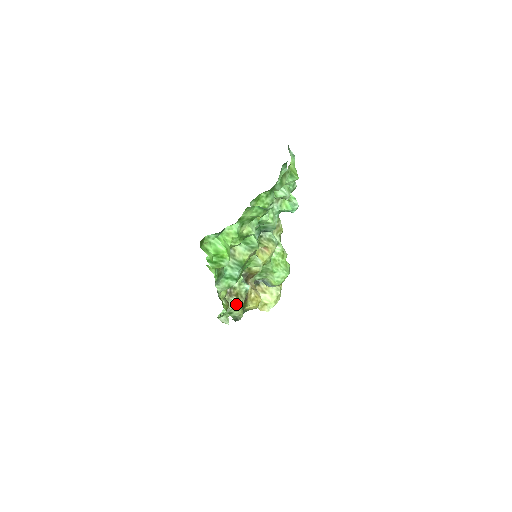
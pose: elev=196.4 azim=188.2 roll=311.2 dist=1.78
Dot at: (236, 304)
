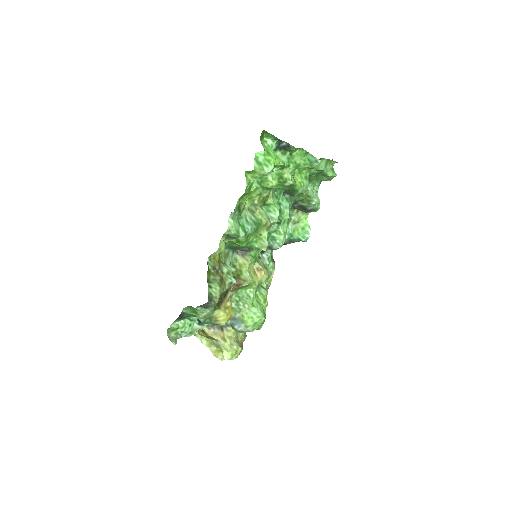
Dot at: (219, 282)
